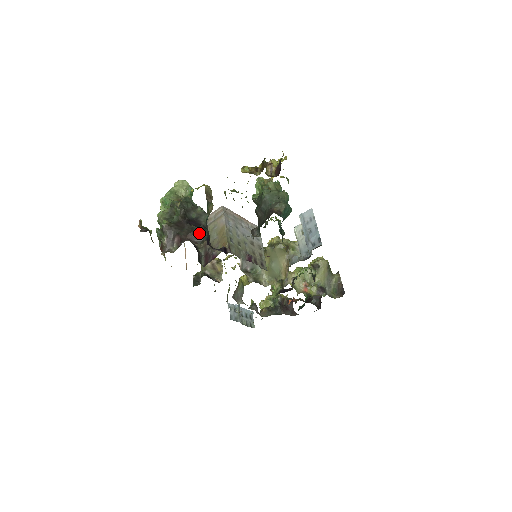
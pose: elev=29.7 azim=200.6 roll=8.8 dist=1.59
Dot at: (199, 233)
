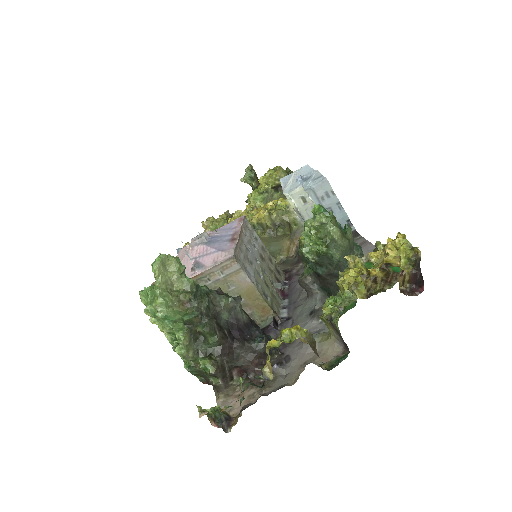
Dot at: occluded
